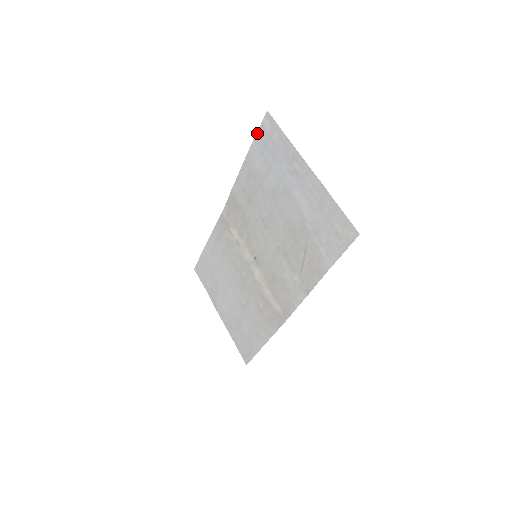
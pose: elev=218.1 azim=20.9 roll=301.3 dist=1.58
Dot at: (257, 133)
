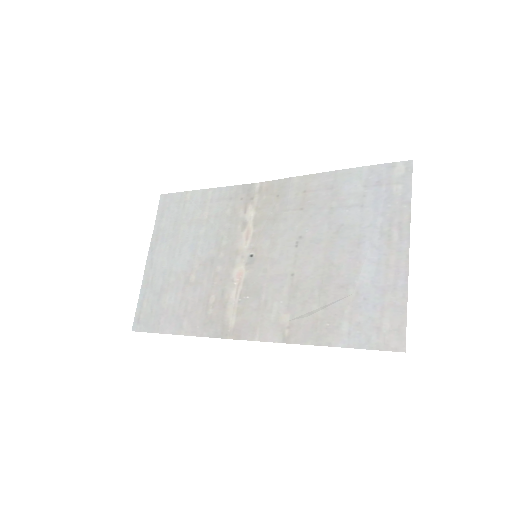
Dot at: (380, 165)
